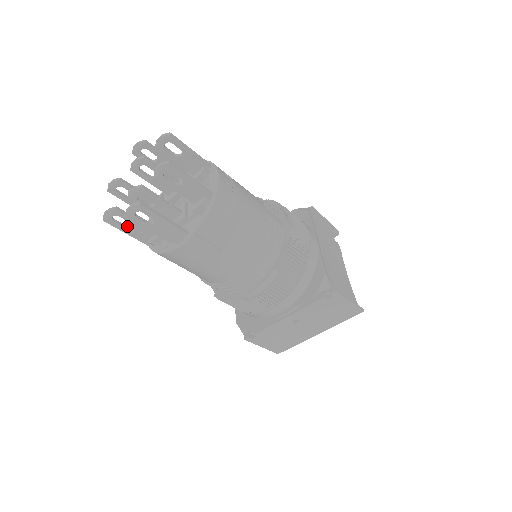
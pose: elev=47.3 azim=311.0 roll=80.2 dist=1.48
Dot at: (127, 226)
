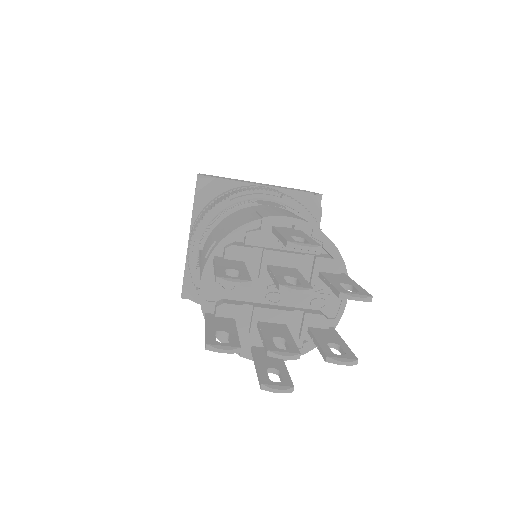
Dot at: (218, 334)
